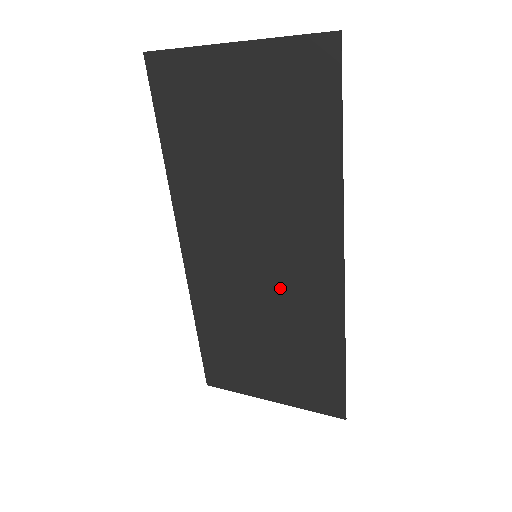
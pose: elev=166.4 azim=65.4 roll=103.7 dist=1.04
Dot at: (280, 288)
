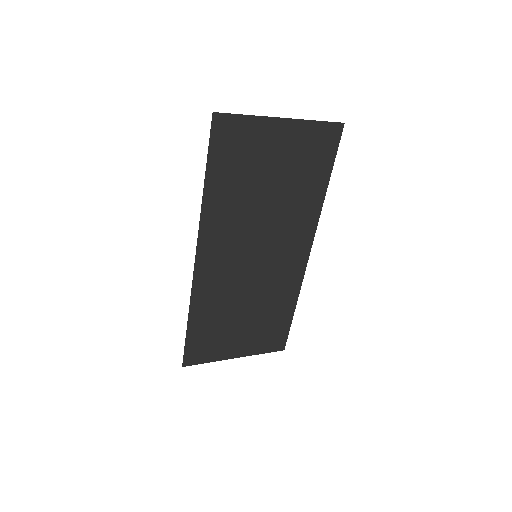
Dot at: (267, 275)
